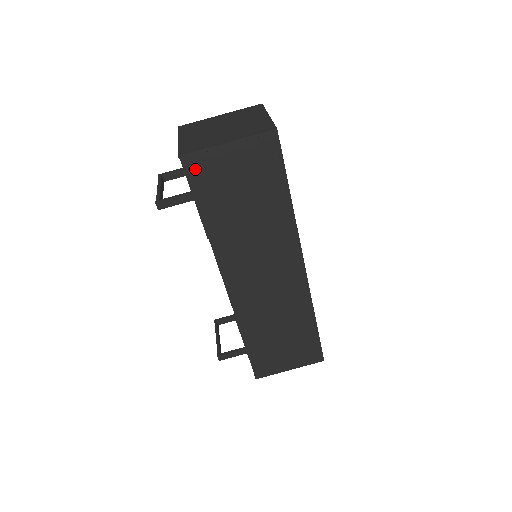
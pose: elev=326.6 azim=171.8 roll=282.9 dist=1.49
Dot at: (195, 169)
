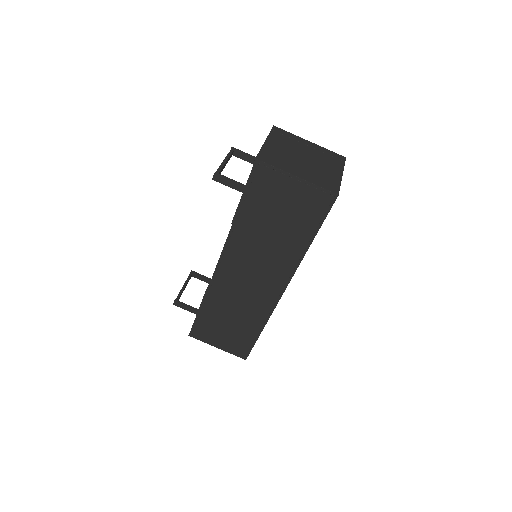
Dot at: (260, 176)
